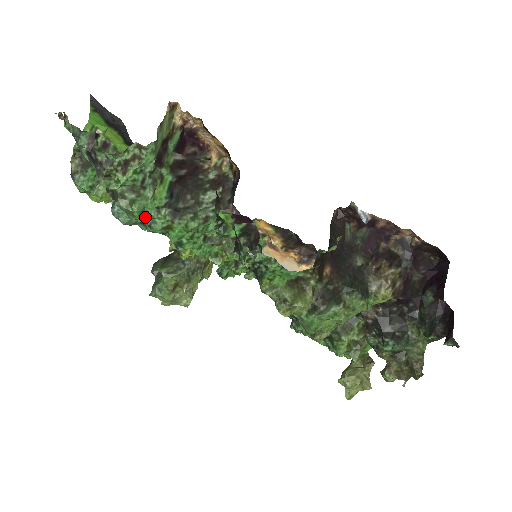
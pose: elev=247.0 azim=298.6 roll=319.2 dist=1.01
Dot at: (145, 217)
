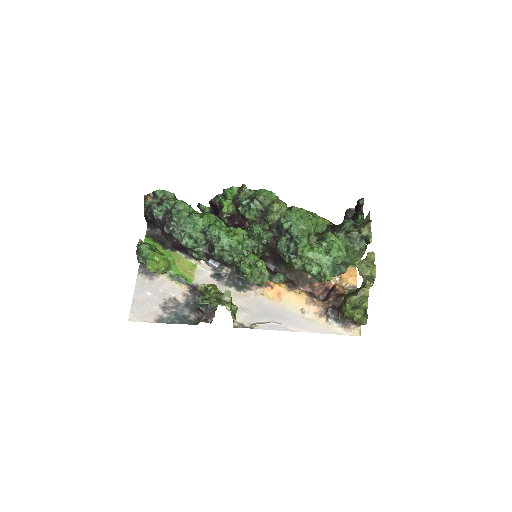
Dot at: (189, 213)
